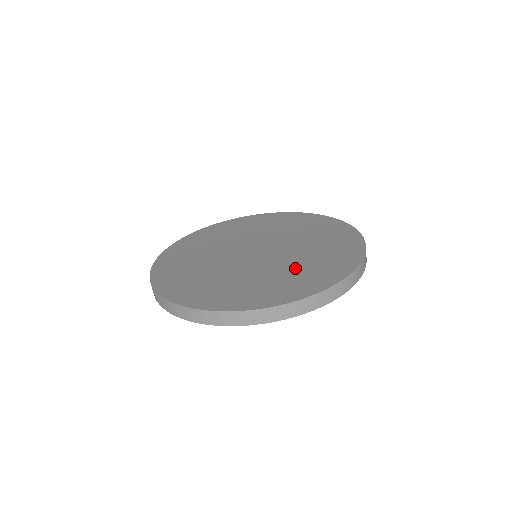
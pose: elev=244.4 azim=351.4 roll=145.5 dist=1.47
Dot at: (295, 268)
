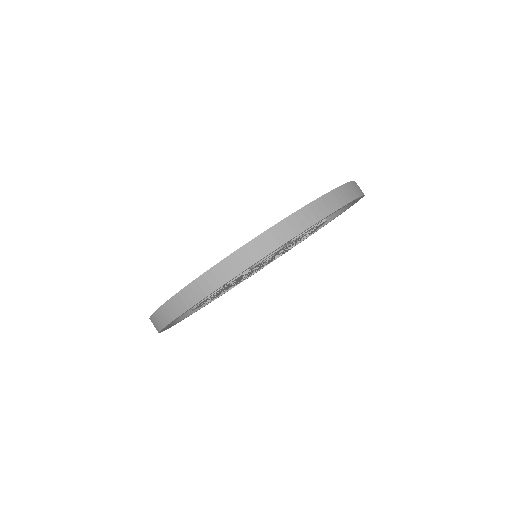
Dot at: occluded
